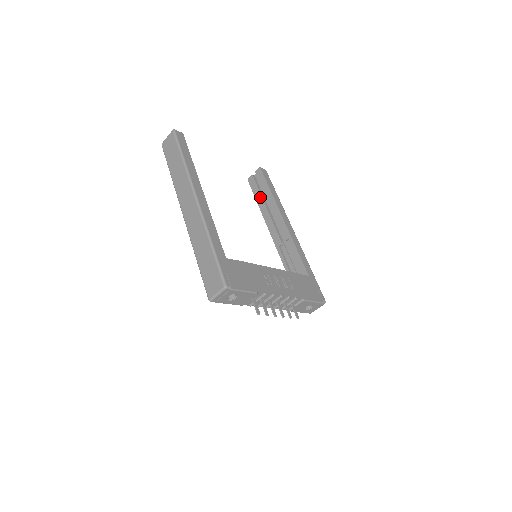
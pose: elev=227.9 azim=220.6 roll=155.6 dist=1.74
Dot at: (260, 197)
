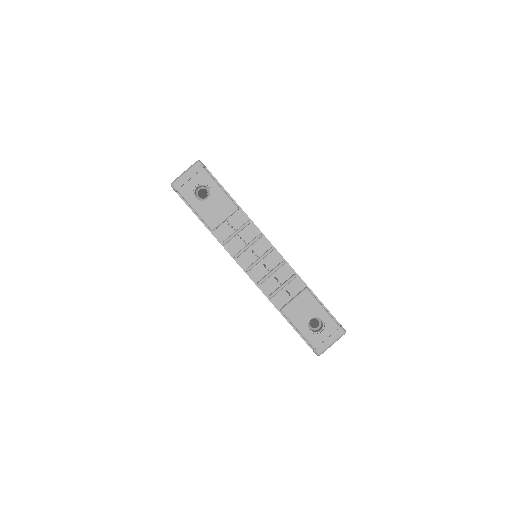
Dot at: occluded
